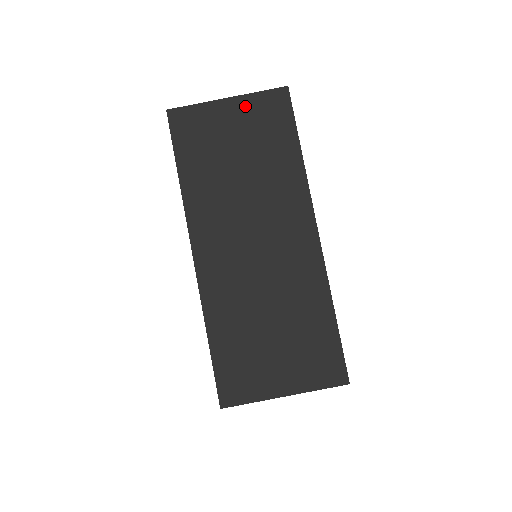
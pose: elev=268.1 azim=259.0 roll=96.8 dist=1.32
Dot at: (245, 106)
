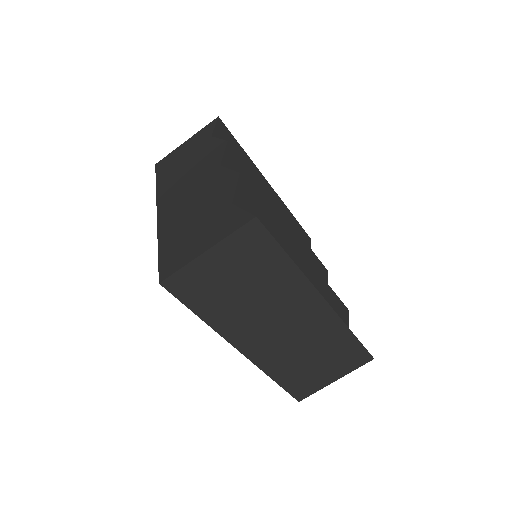
Dot at: (226, 250)
